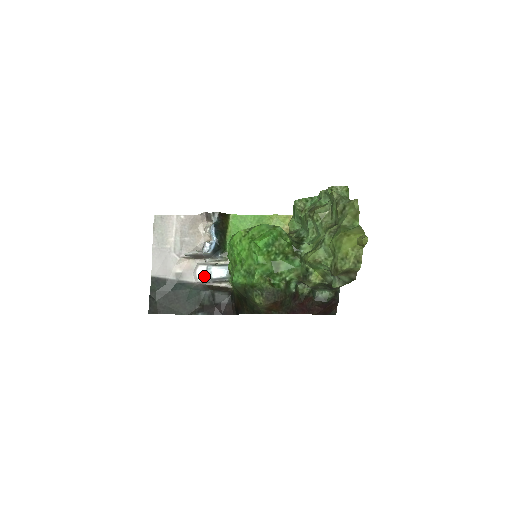
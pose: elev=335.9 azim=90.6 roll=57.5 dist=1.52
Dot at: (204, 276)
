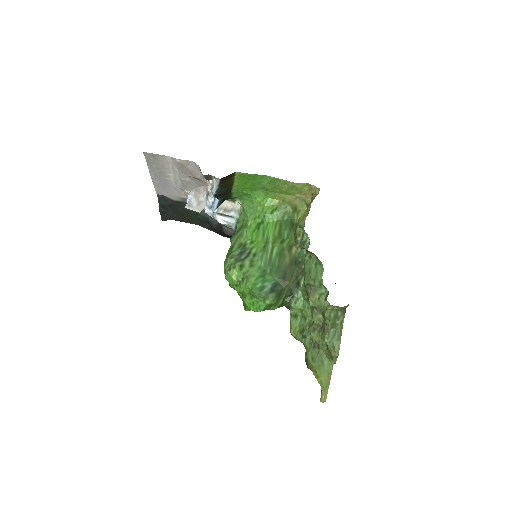
Dot at: (210, 215)
